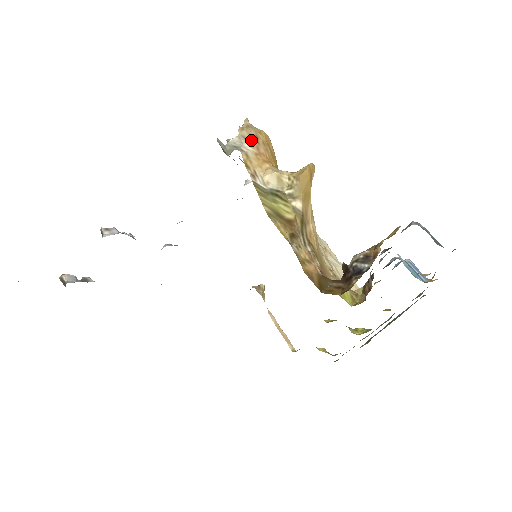
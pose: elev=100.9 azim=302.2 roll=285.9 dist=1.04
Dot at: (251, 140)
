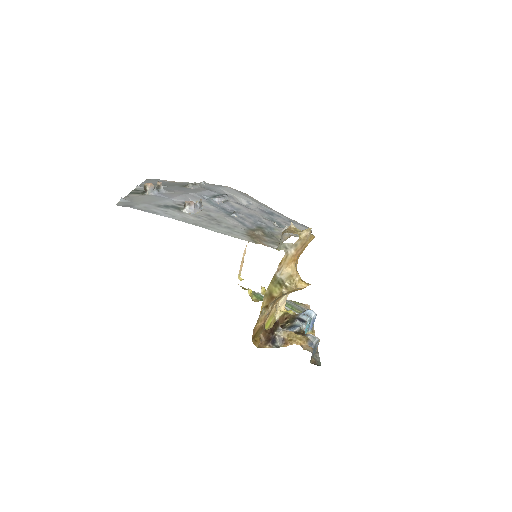
Dot at: (299, 247)
